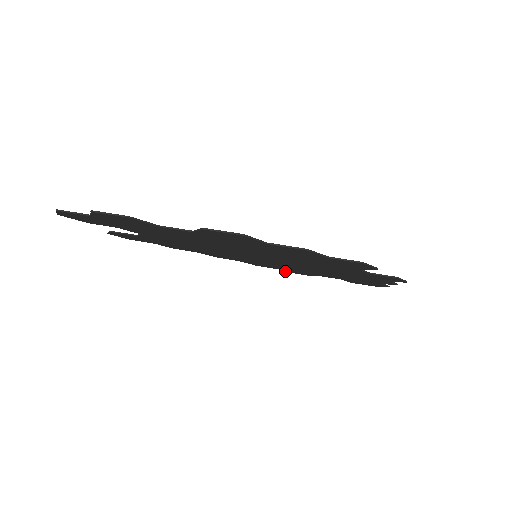
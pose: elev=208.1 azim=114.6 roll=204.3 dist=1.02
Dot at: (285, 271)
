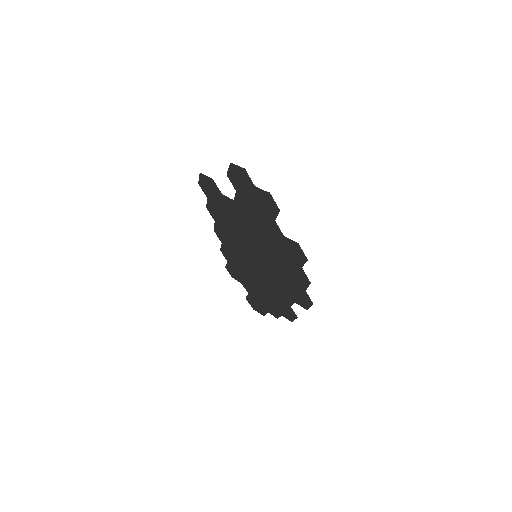
Dot at: (226, 265)
